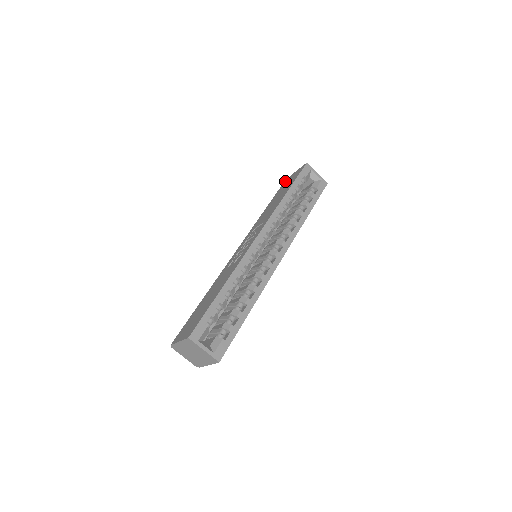
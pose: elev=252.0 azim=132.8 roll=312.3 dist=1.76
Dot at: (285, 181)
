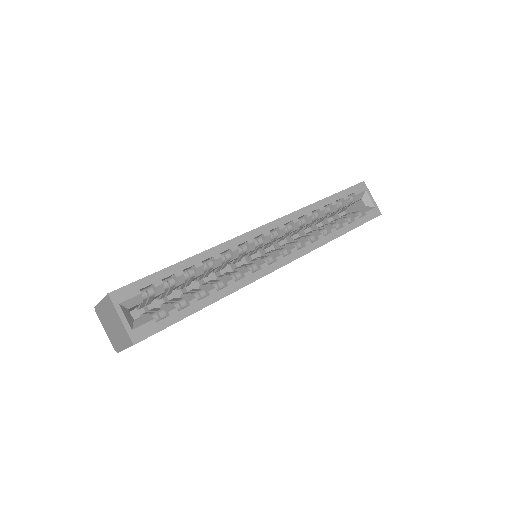
Dot at: occluded
